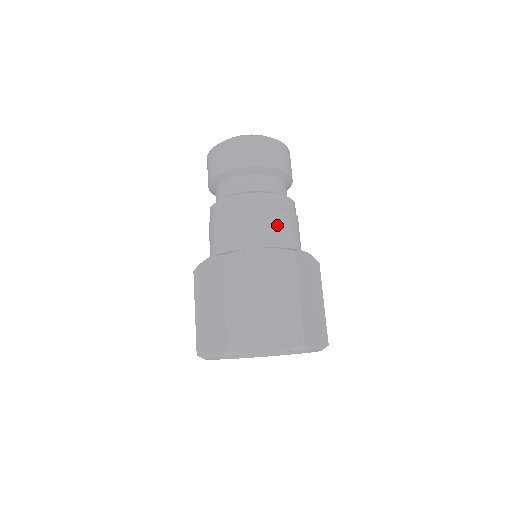
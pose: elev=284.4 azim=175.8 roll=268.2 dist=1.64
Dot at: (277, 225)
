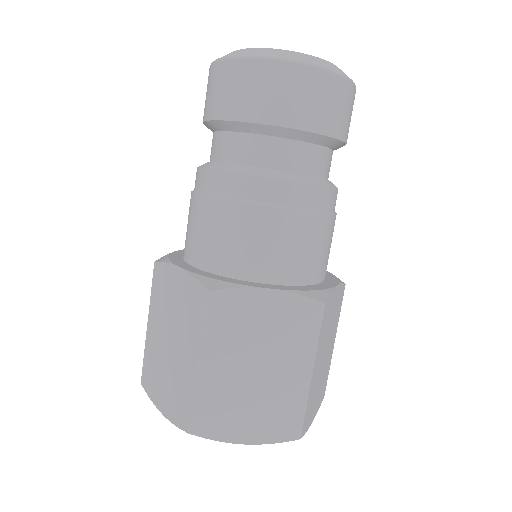
Dot at: (224, 232)
